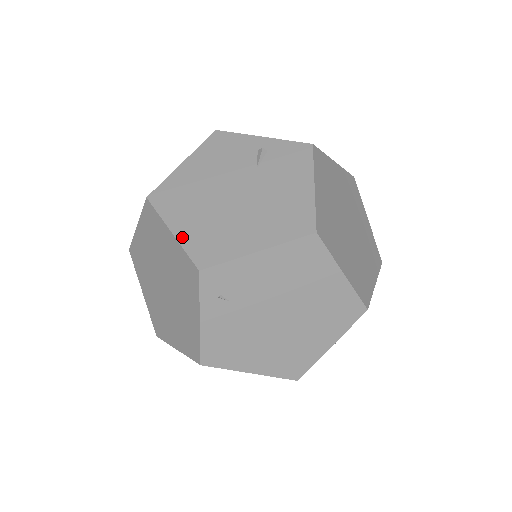
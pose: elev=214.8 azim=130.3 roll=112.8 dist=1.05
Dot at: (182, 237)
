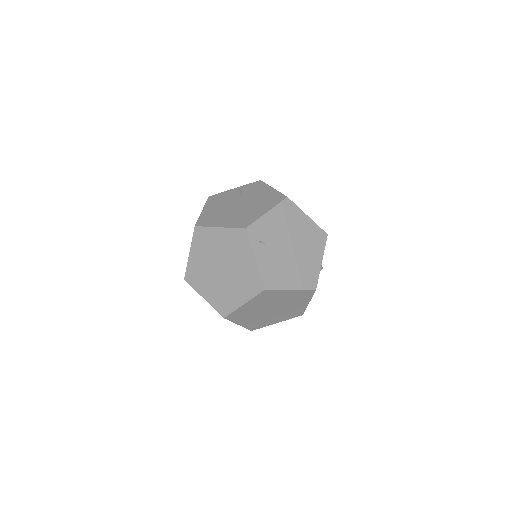
Dot at: (227, 226)
